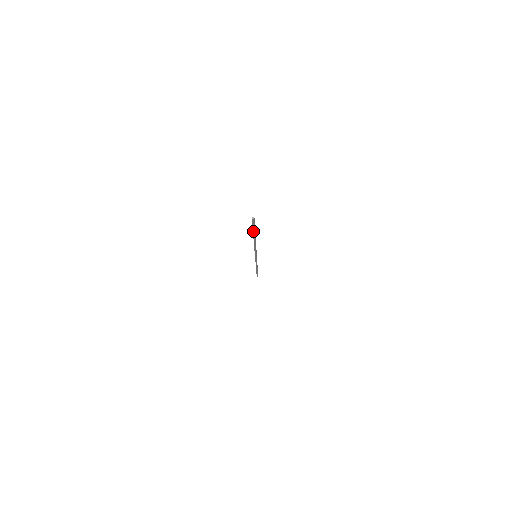
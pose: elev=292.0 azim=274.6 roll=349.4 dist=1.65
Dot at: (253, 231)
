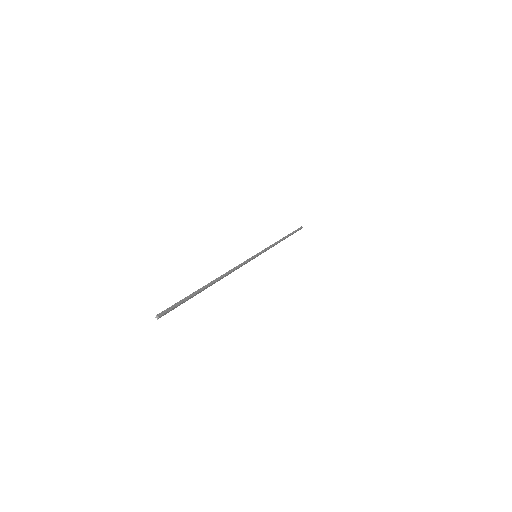
Dot at: (190, 295)
